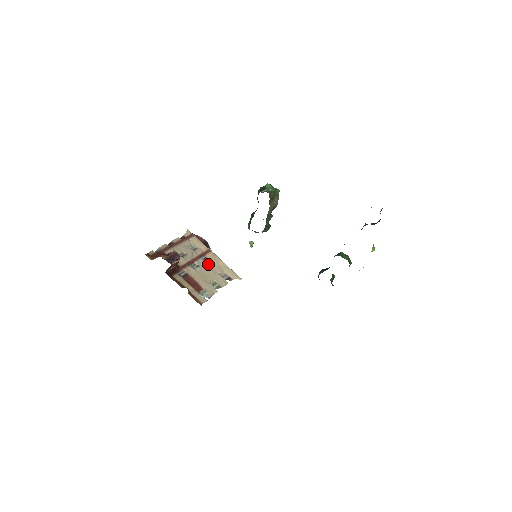
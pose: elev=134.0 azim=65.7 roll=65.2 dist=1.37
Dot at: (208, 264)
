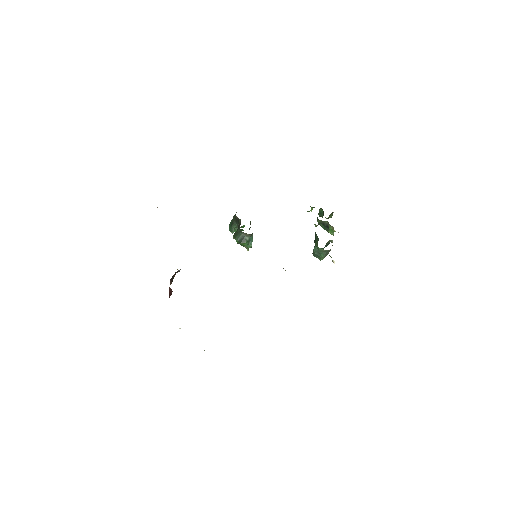
Dot at: occluded
